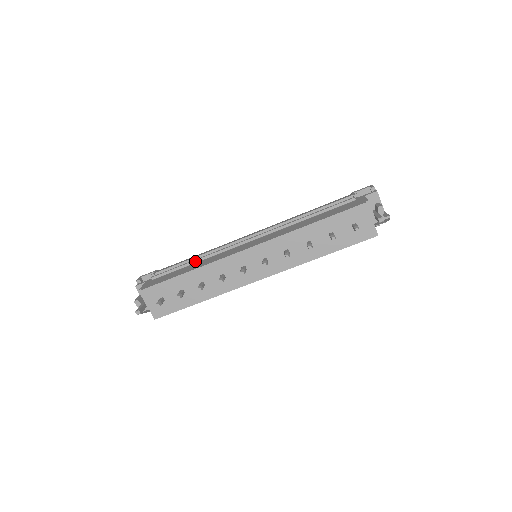
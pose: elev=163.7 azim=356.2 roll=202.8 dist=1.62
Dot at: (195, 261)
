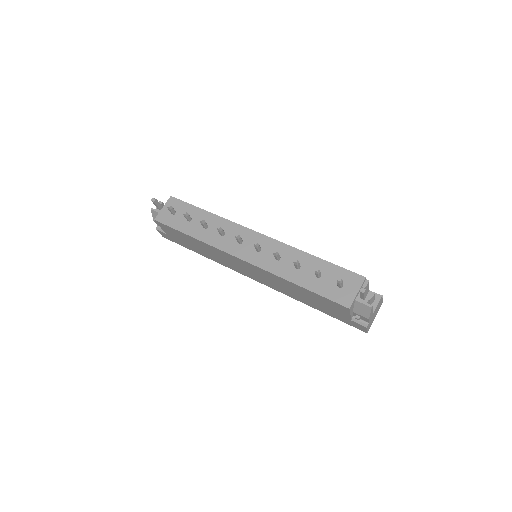
Dot at: occluded
